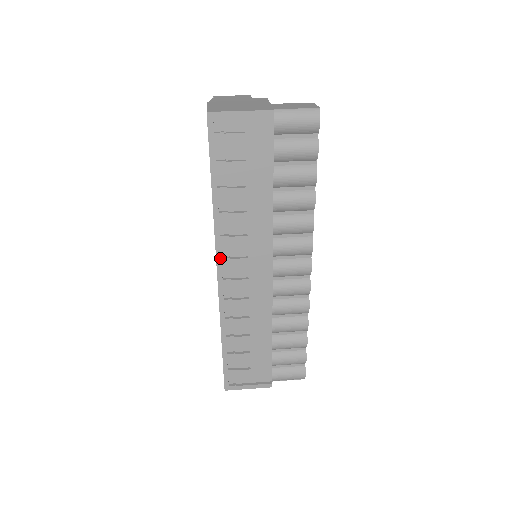
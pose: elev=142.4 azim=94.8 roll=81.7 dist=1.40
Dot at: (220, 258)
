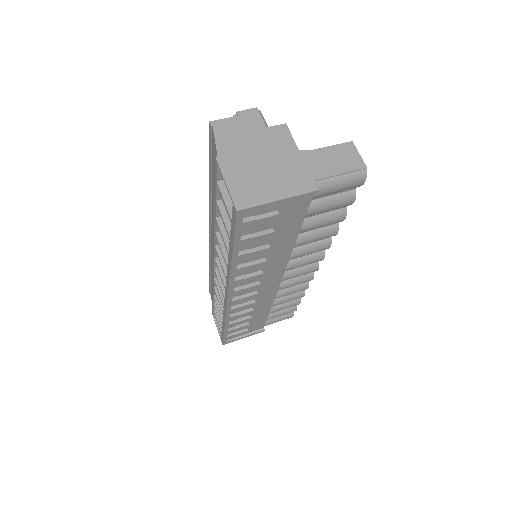
Dot at: (232, 292)
